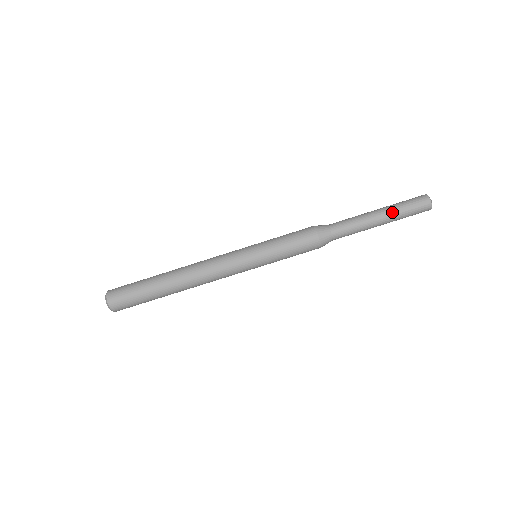
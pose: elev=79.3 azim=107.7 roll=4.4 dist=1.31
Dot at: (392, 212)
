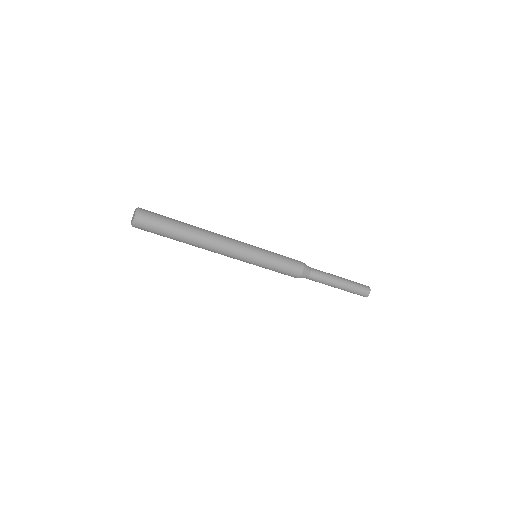
Dot at: (348, 284)
